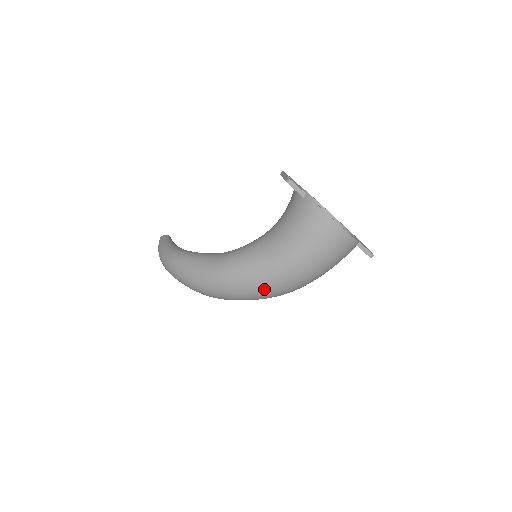
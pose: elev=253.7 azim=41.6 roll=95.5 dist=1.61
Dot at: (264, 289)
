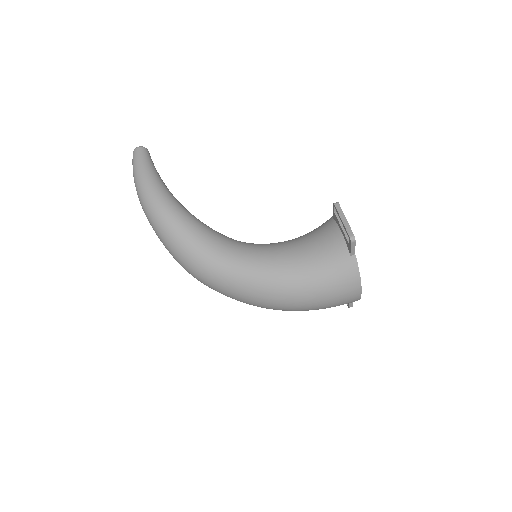
Dot at: (256, 304)
